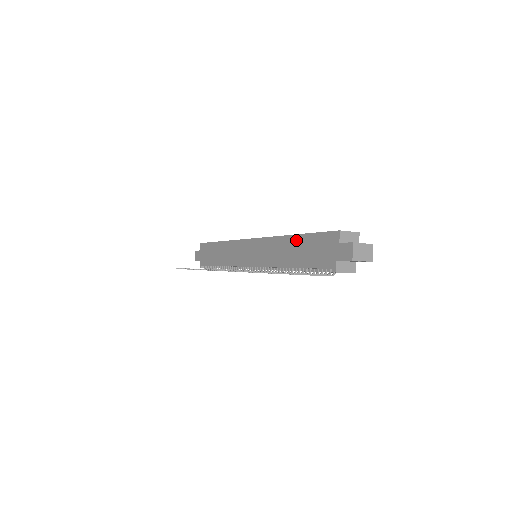
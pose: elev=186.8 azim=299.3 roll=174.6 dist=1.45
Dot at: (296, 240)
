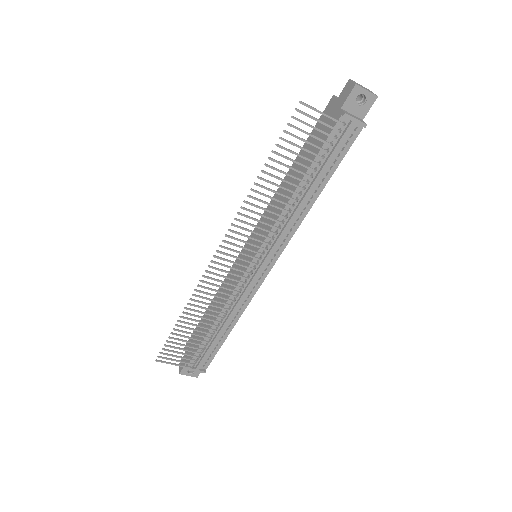
Dot at: (295, 164)
